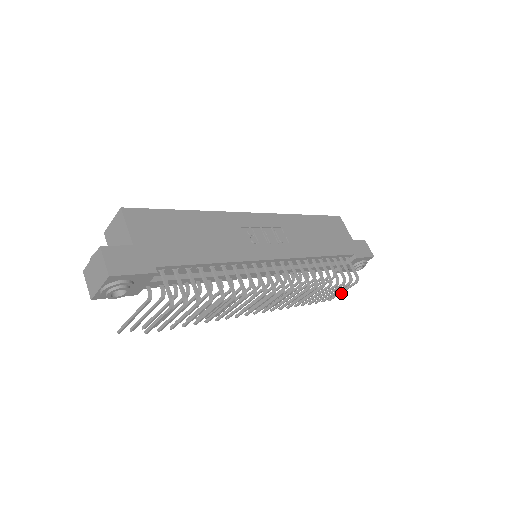
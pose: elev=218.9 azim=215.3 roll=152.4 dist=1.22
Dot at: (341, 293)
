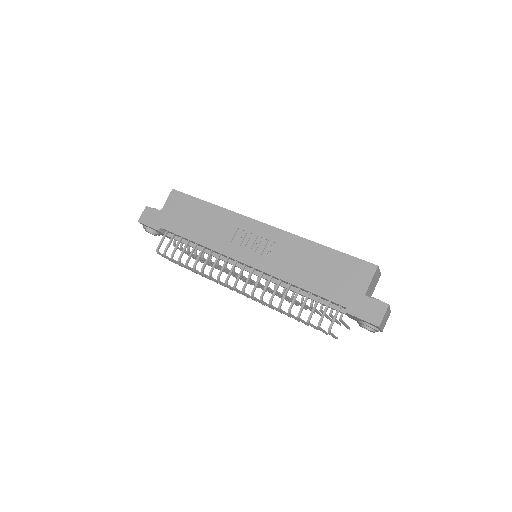
Dot at: (334, 337)
